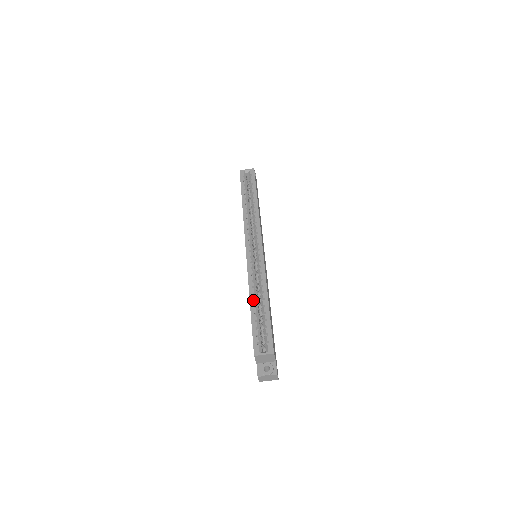
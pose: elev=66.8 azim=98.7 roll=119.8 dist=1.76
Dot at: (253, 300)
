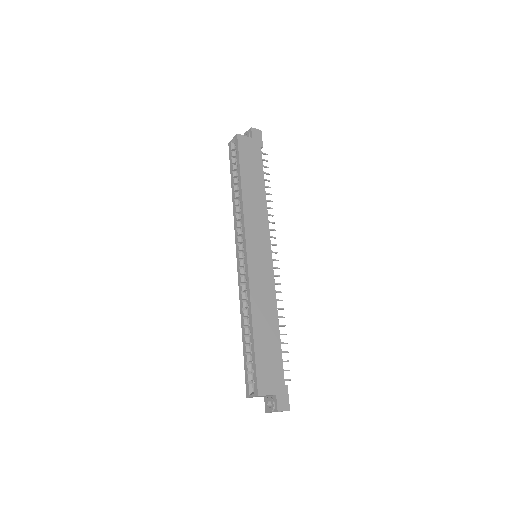
Dot at: (244, 326)
